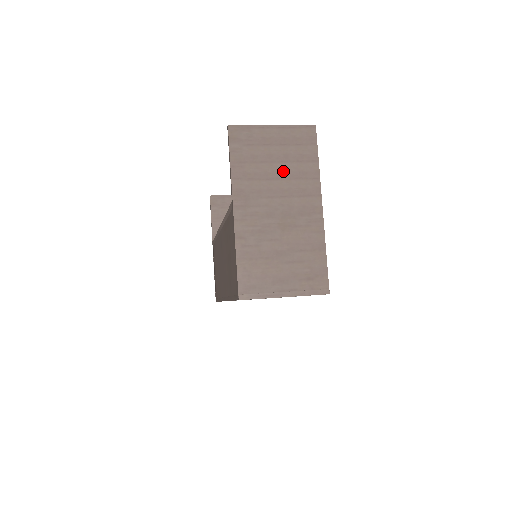
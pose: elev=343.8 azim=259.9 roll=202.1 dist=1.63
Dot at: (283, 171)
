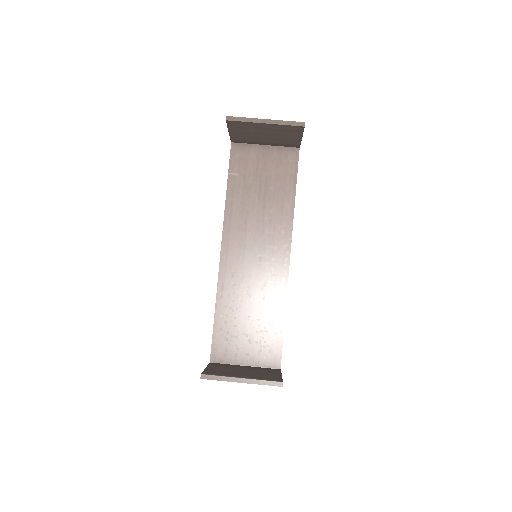
Dot at: occluded
